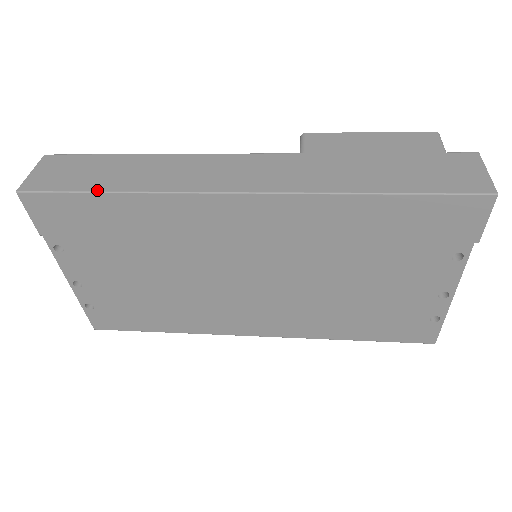
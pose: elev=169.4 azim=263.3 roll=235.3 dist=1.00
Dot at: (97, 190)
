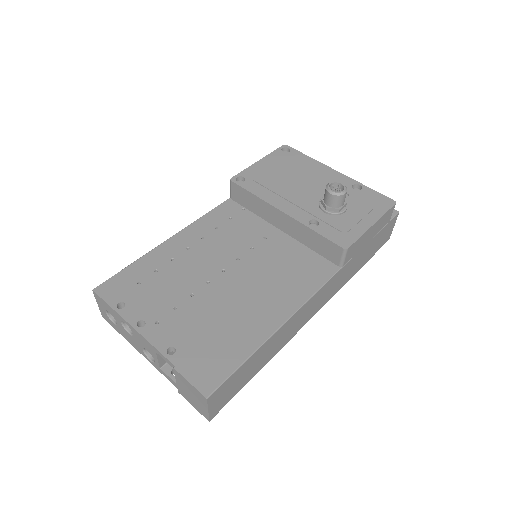
Dot at: occluded
